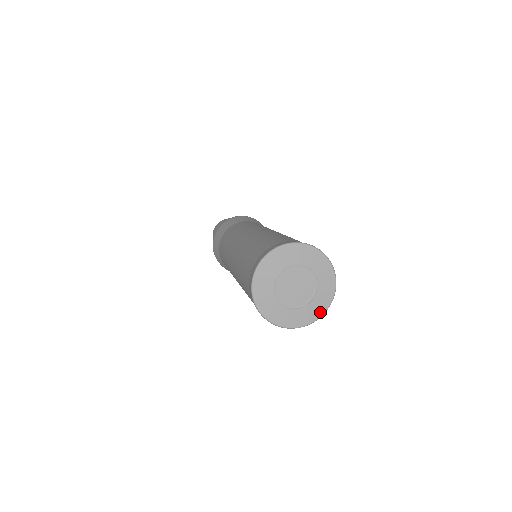
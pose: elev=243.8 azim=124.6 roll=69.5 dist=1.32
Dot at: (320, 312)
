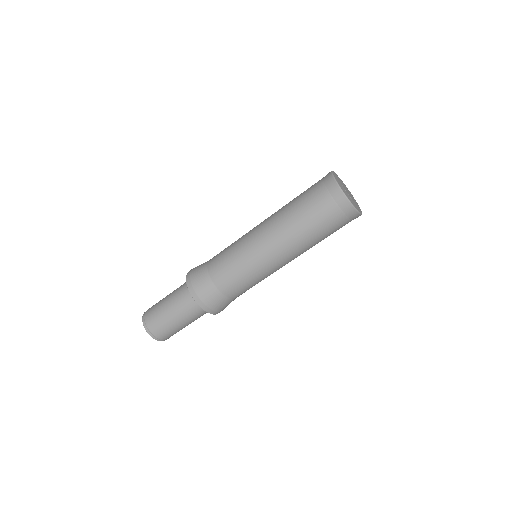
Dot at: (356, 208)
